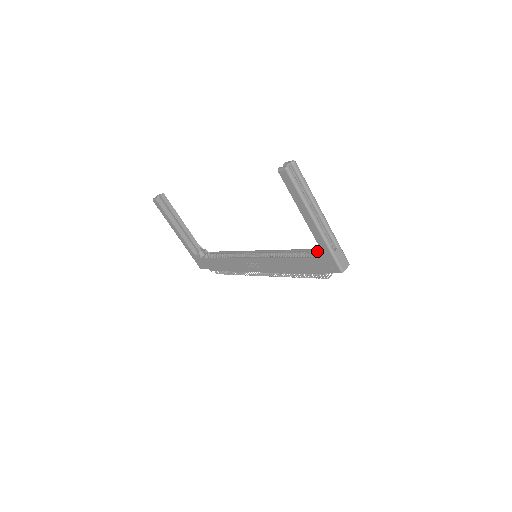
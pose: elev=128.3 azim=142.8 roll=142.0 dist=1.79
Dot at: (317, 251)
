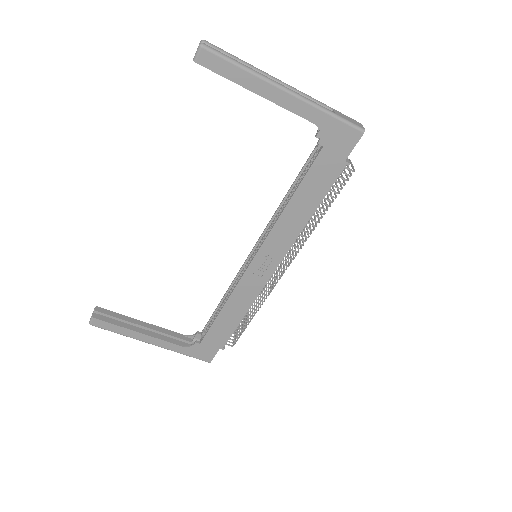
Dot at: (315, 152)
